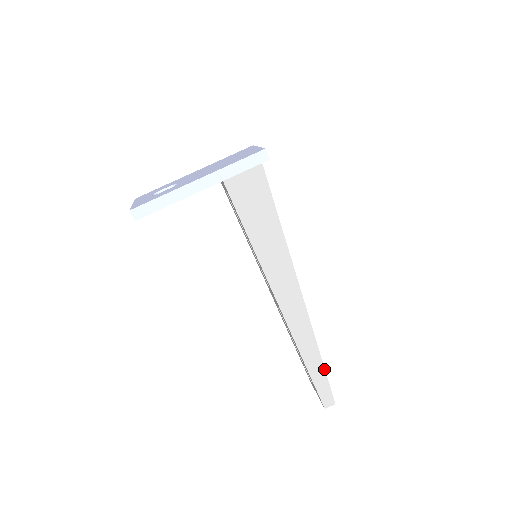
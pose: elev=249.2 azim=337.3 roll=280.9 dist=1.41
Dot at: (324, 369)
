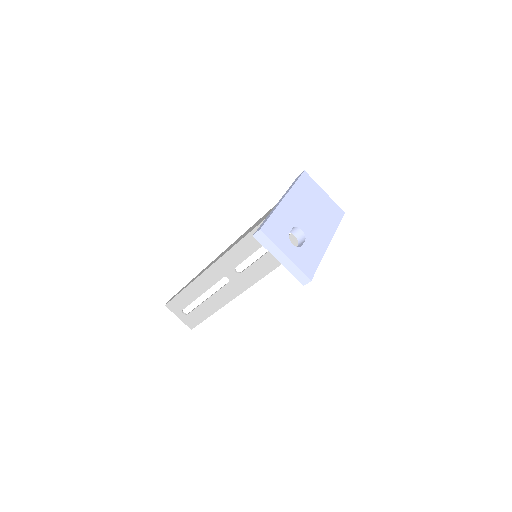
Dot at: occluded
